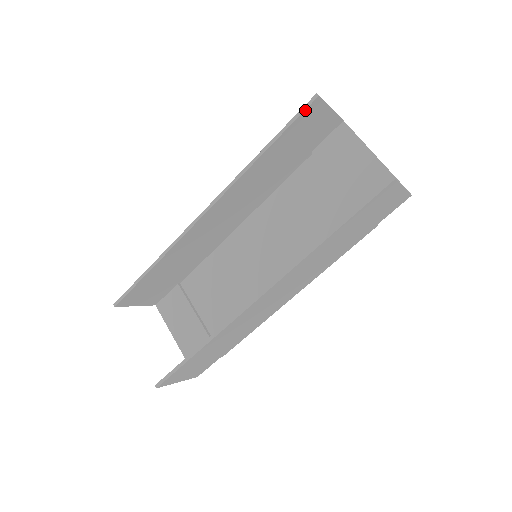
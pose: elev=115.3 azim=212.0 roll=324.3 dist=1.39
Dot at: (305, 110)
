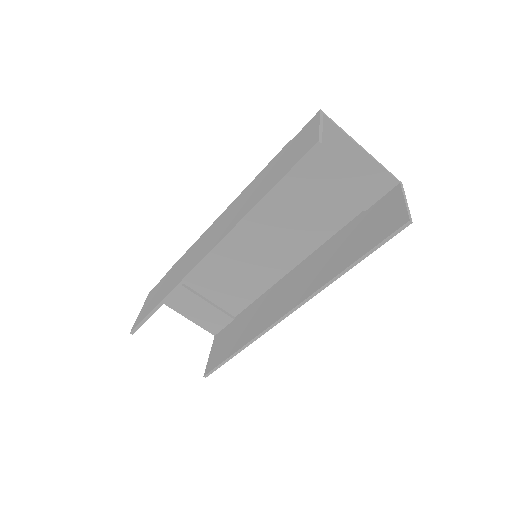
Dot at: (306, 158)
